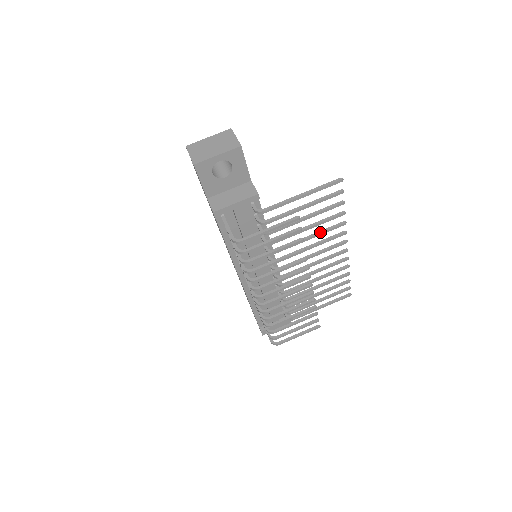
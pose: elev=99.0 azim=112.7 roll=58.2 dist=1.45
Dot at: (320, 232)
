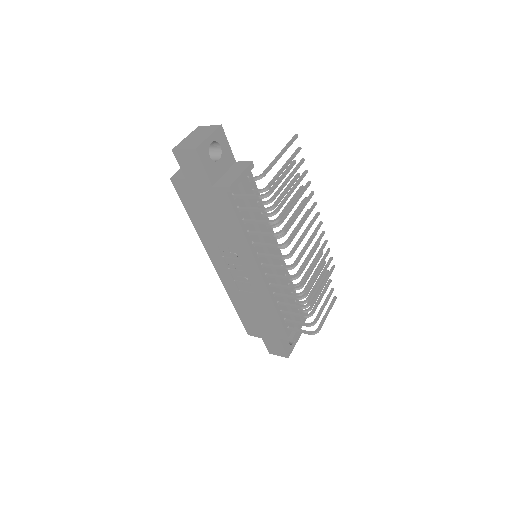
Dot at: (300, 194)
